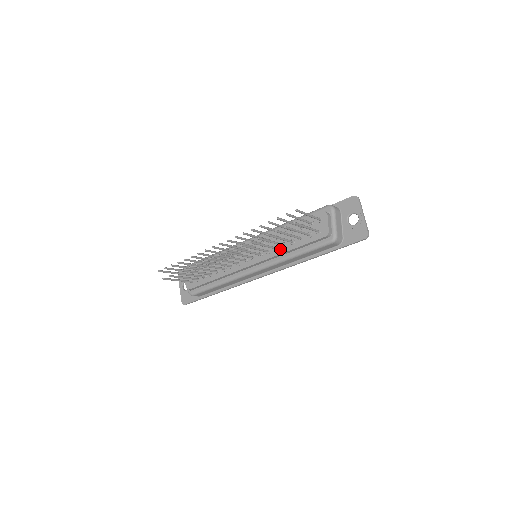
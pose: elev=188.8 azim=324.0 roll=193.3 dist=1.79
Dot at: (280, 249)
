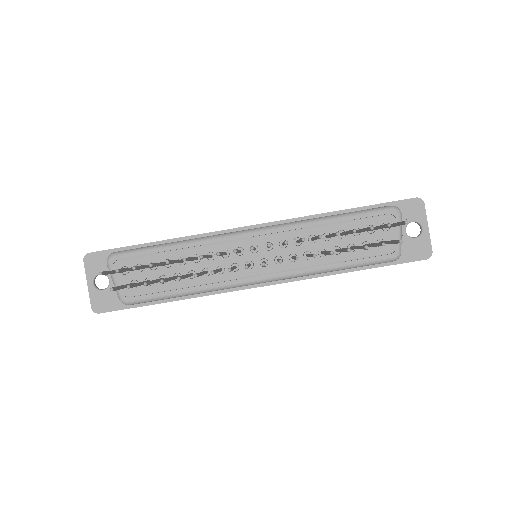
Dot at: (315, 258)
